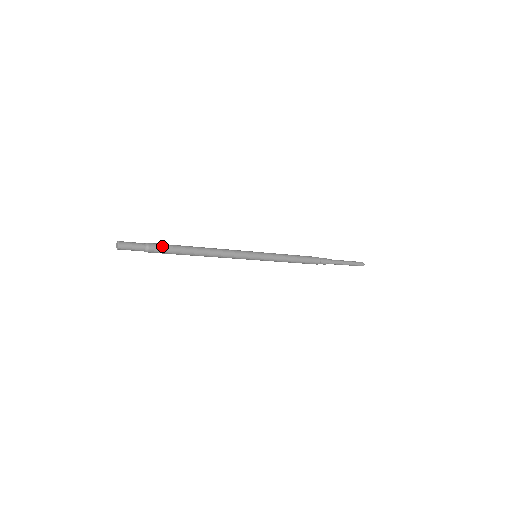
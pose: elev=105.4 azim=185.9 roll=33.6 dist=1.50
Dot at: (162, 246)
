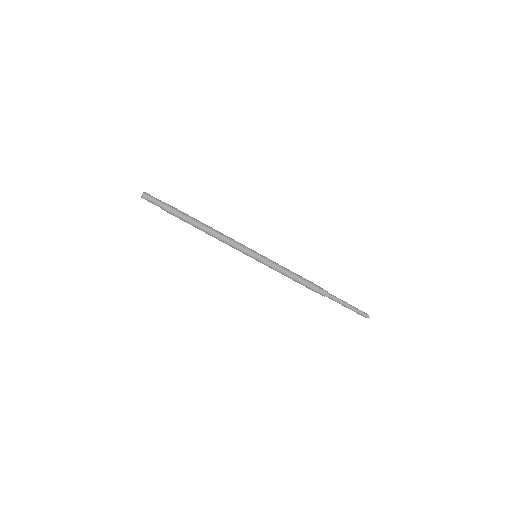
Dot at: (175, 211)
